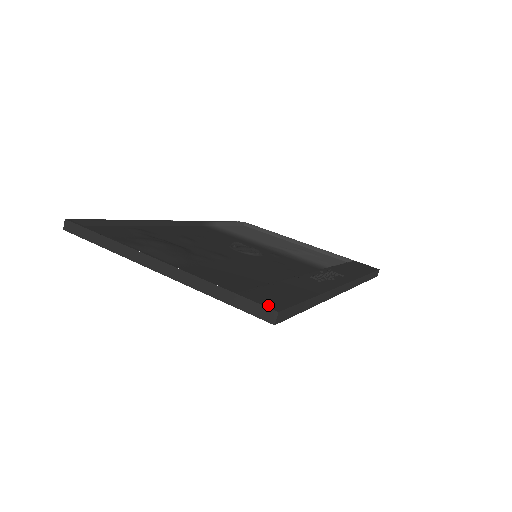
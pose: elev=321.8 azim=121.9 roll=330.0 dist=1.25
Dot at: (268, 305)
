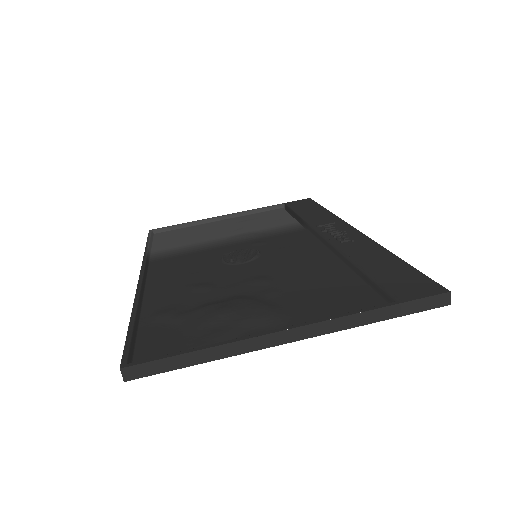
Dot at: (432, 292)
